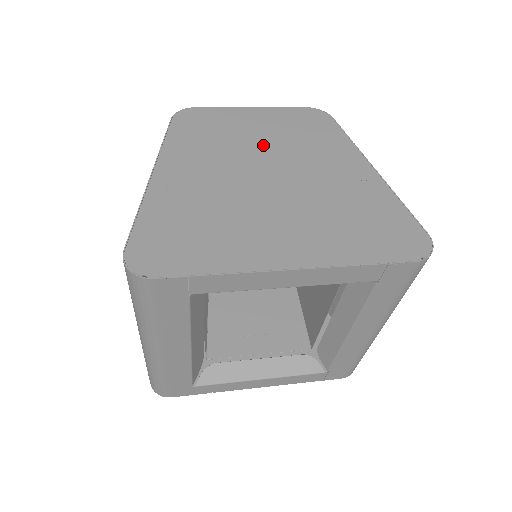
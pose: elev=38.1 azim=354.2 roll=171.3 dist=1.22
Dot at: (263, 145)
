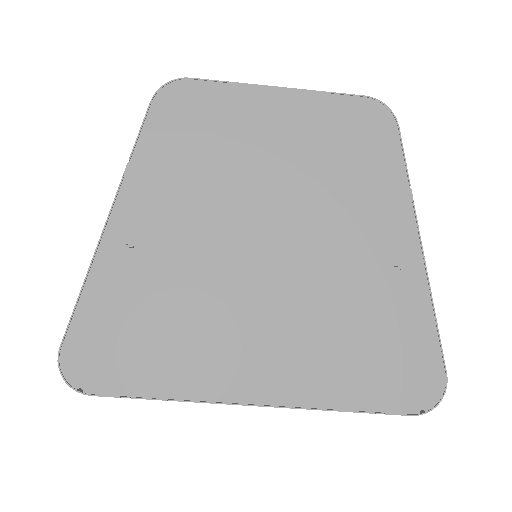
Dot at: (274, 177)
